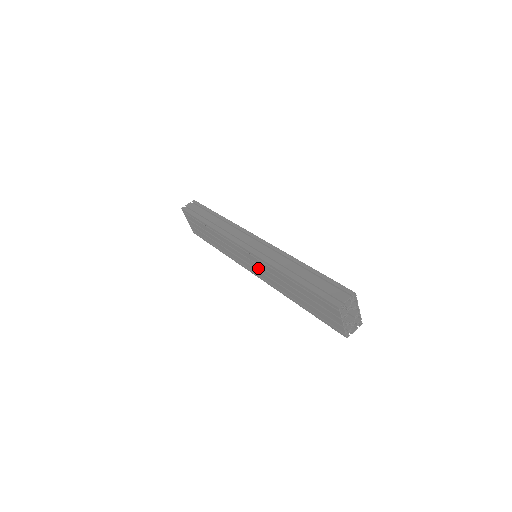
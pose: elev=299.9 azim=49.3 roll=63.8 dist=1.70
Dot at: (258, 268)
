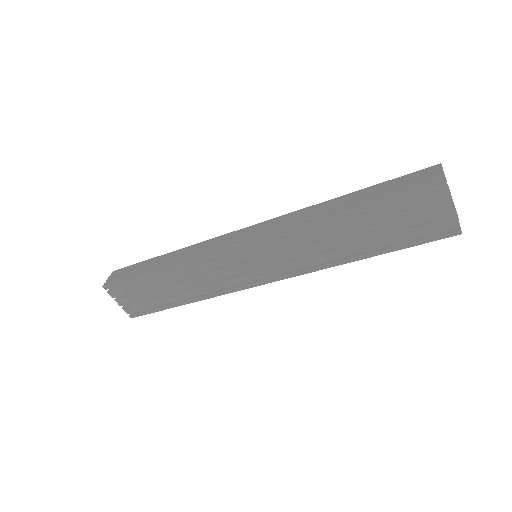
Dot at: (273, 260)
